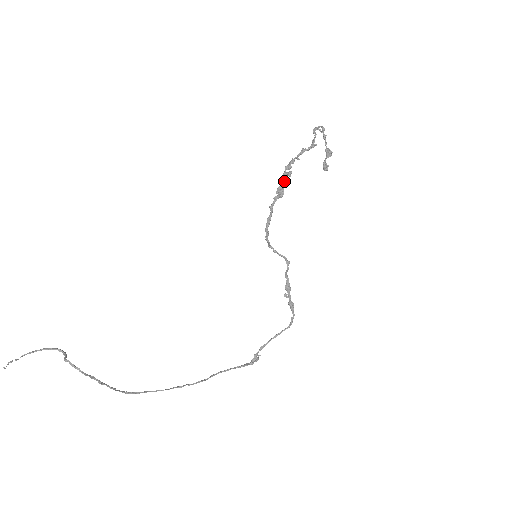
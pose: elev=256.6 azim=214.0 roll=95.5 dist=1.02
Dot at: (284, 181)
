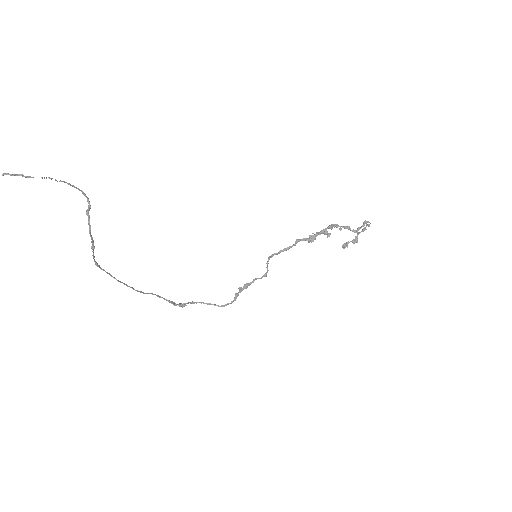
Dot at: occluded
